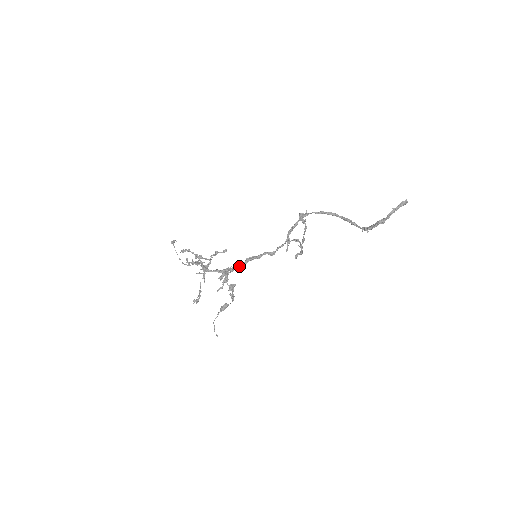
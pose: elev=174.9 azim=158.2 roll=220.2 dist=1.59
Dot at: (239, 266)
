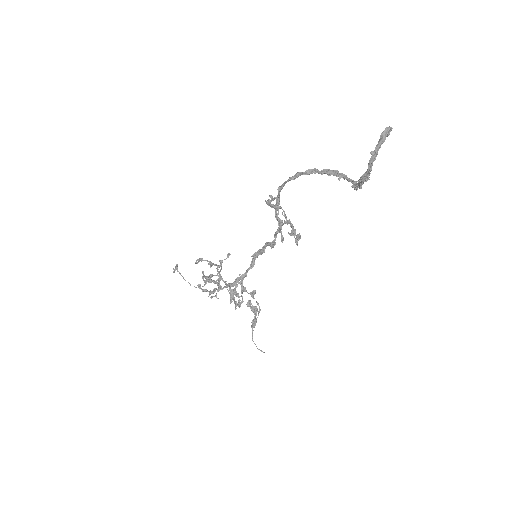
Dot at: (248, 270)
